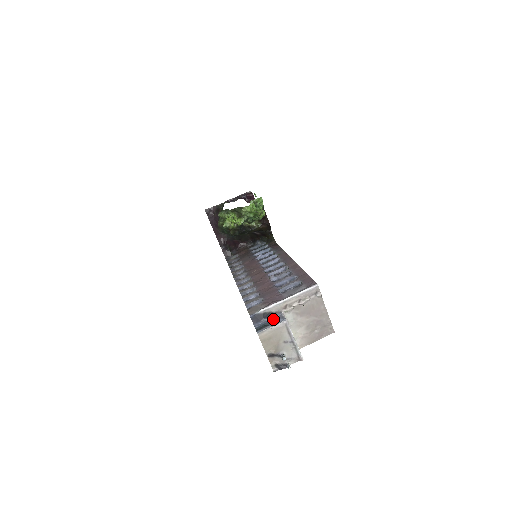
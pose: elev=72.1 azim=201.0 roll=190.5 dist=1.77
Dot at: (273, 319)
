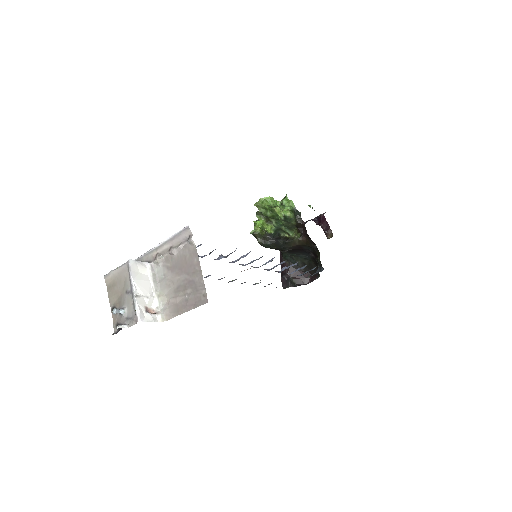
Dot at: occluded
